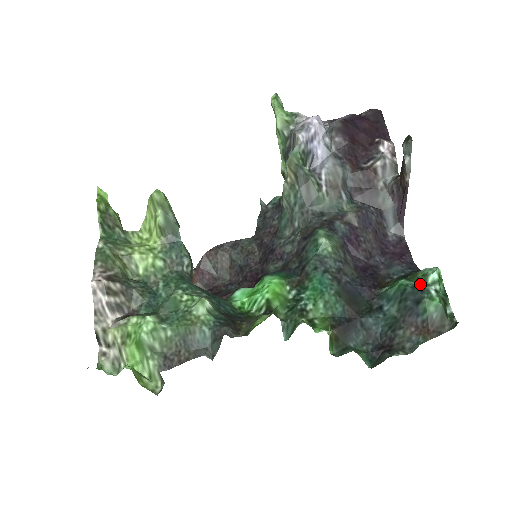
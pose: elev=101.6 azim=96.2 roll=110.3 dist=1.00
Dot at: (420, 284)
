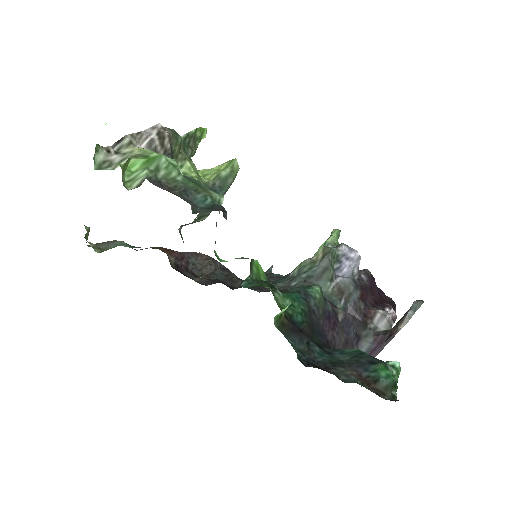
Dot at: occluded
